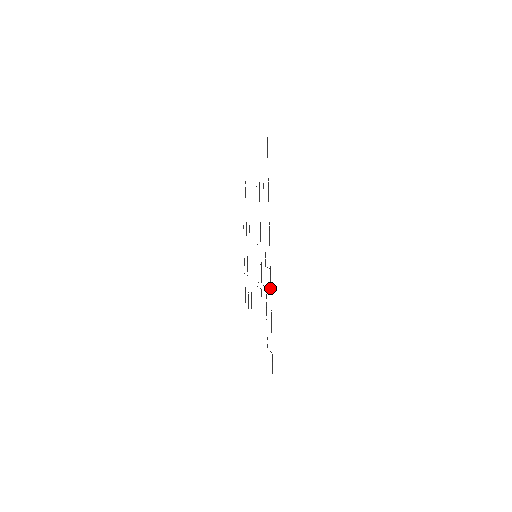
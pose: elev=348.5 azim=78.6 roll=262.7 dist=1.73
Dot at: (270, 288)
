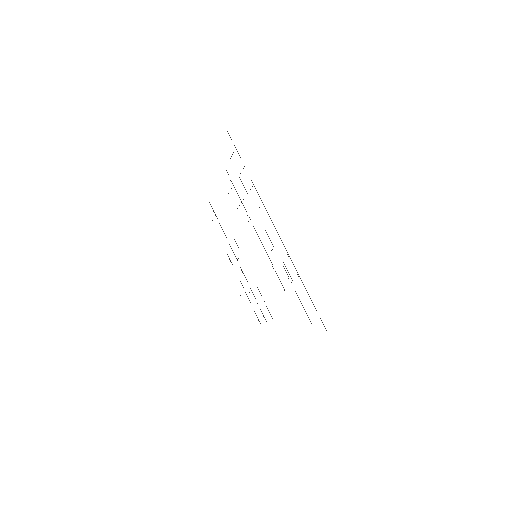
Dot at: occluded
